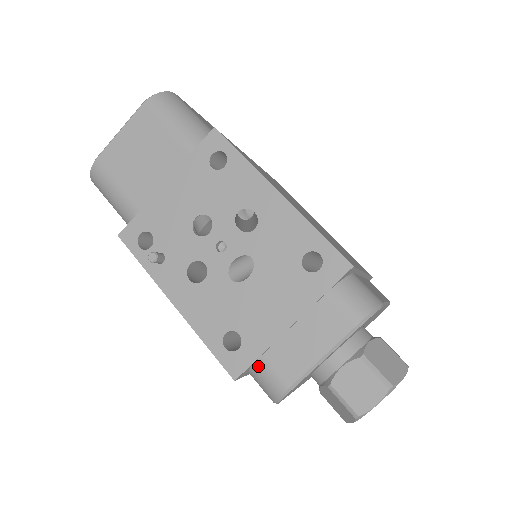
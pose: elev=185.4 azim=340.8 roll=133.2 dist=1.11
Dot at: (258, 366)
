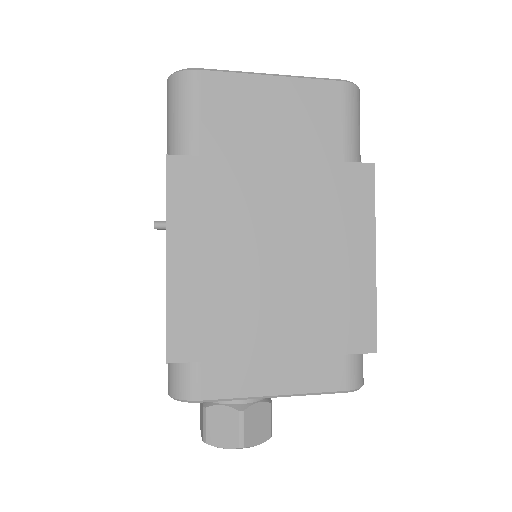
Dot at: occluded
